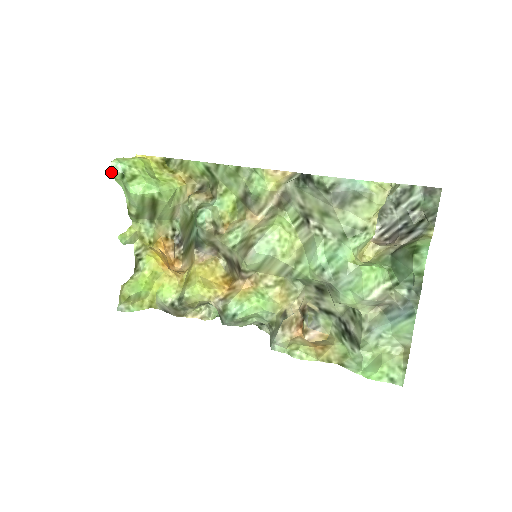
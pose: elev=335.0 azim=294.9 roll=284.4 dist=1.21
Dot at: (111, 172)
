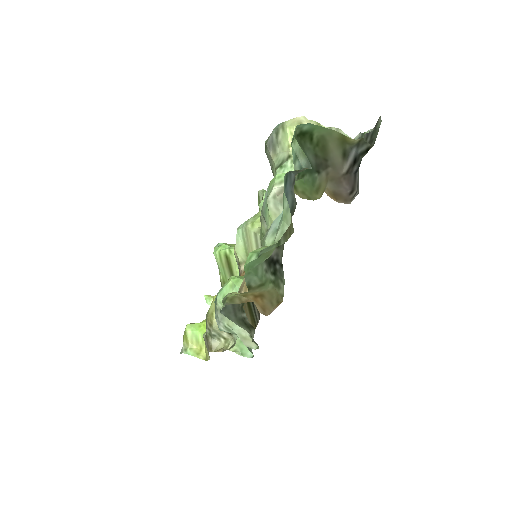
Dot at: occluded
